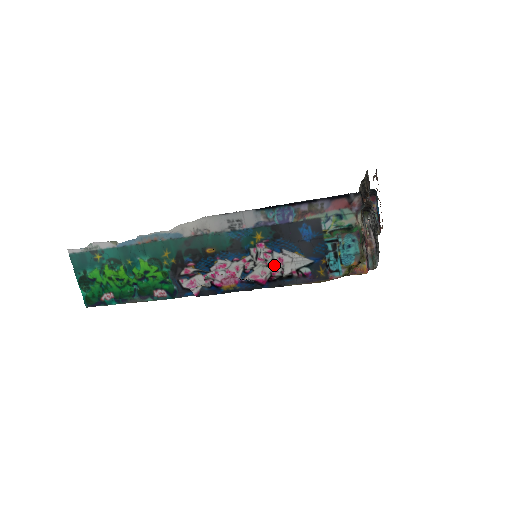
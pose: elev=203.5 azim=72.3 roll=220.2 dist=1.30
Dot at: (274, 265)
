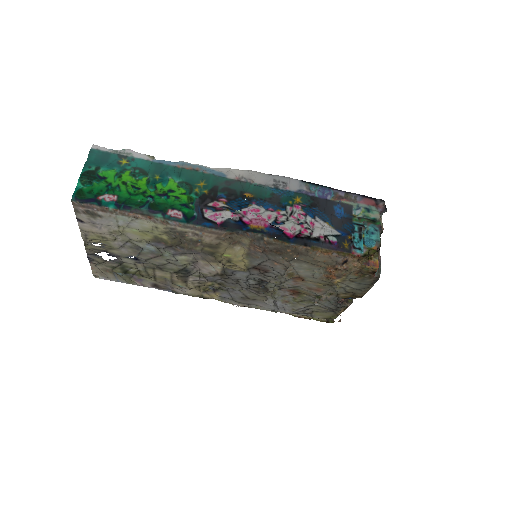
Dot at: (305, 226)
